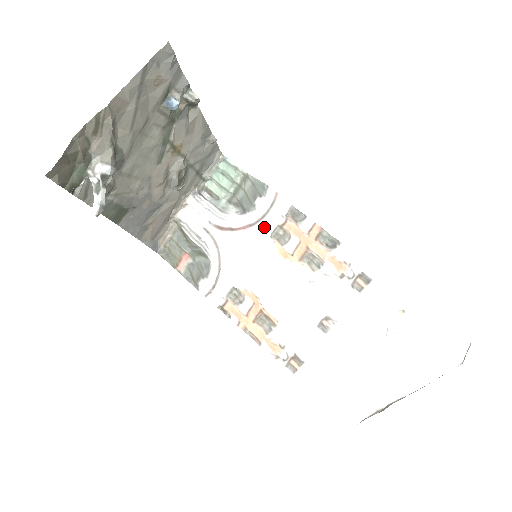
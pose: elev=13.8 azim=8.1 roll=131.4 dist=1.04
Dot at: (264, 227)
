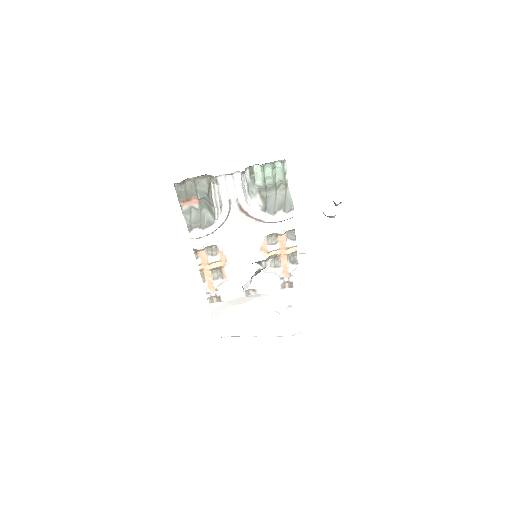
Dot at: (268, 228)
